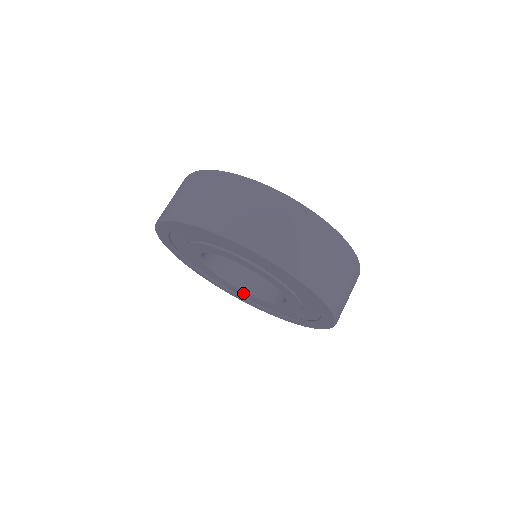
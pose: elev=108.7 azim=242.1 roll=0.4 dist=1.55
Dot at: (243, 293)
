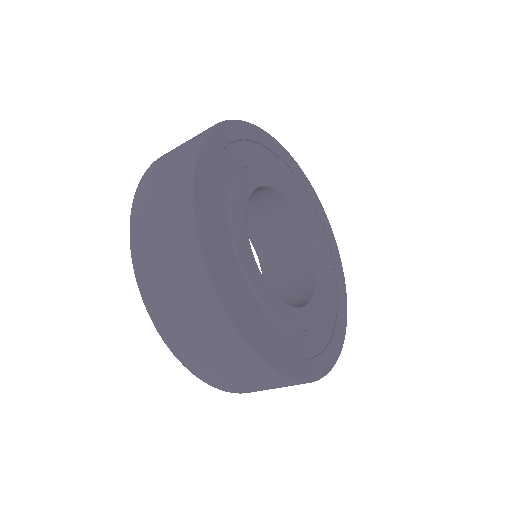
Dot at: occluded
